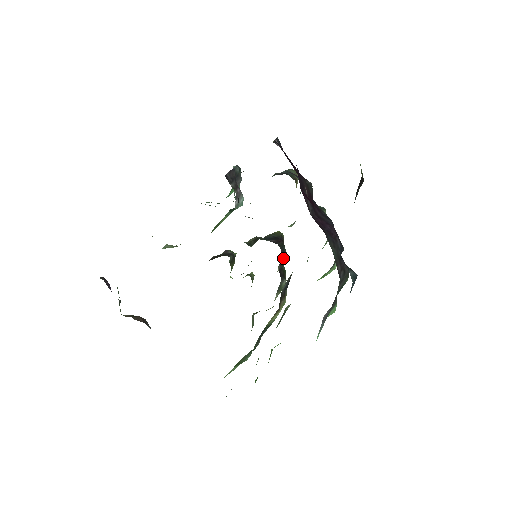
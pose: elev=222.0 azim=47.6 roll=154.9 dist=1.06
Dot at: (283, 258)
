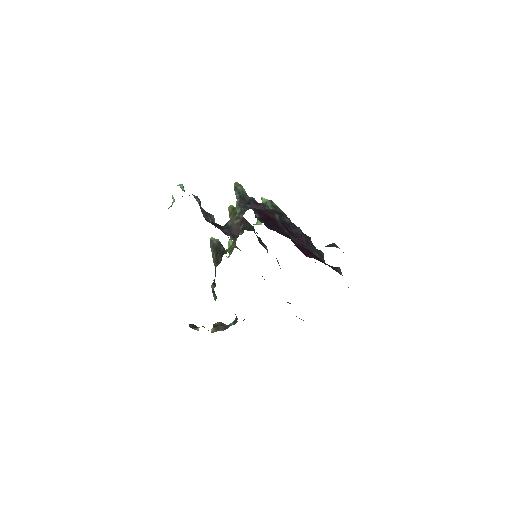
Dot at: occluded
